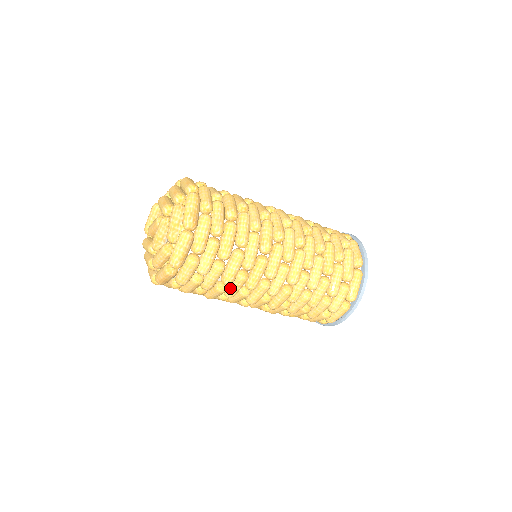
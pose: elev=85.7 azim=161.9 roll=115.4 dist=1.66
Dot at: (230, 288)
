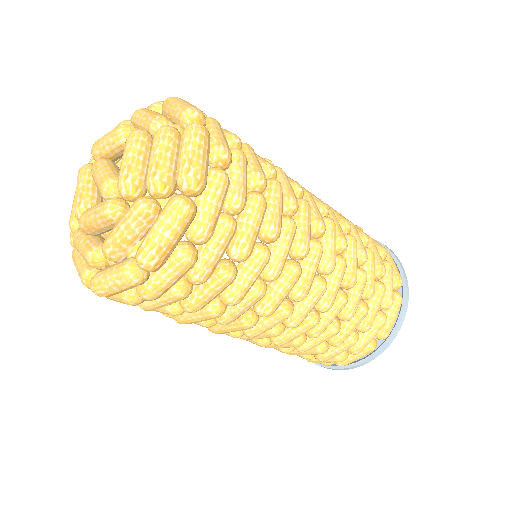
Dot at: occluded
